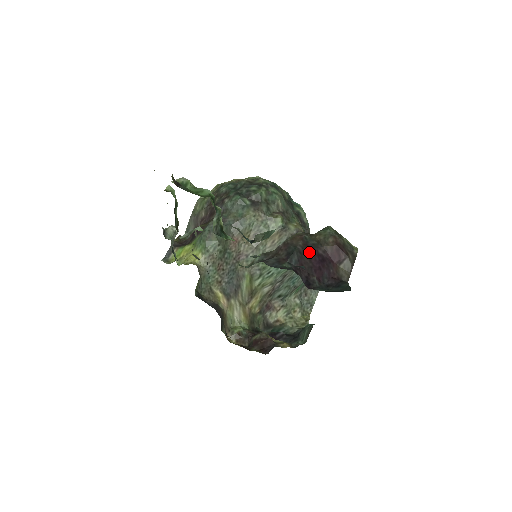
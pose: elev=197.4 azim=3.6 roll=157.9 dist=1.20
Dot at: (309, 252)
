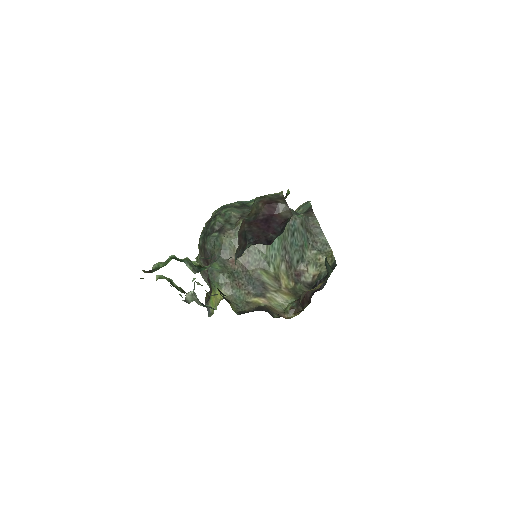
Dot at: (255, 225)
